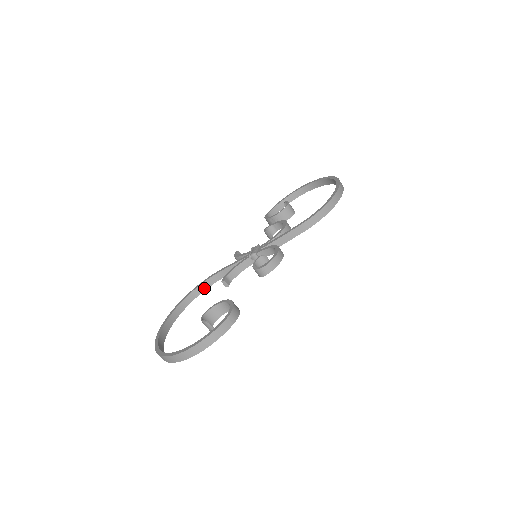
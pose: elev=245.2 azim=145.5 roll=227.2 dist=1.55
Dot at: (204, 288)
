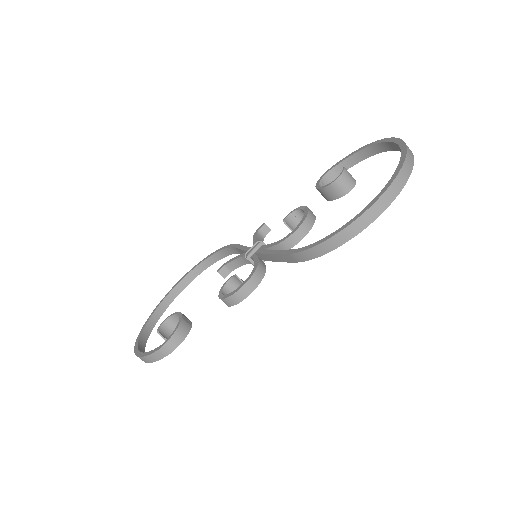
Dot at: (226, 254)
